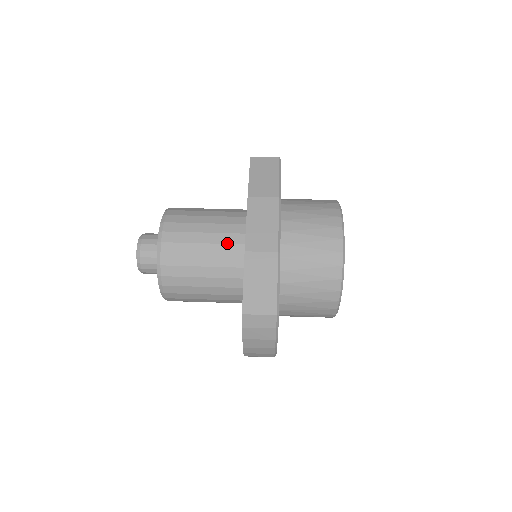
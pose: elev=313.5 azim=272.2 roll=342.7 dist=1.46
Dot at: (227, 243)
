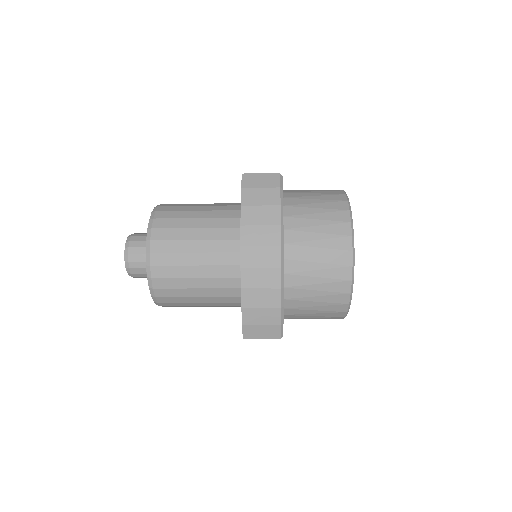
Dot at: (227, 203)
